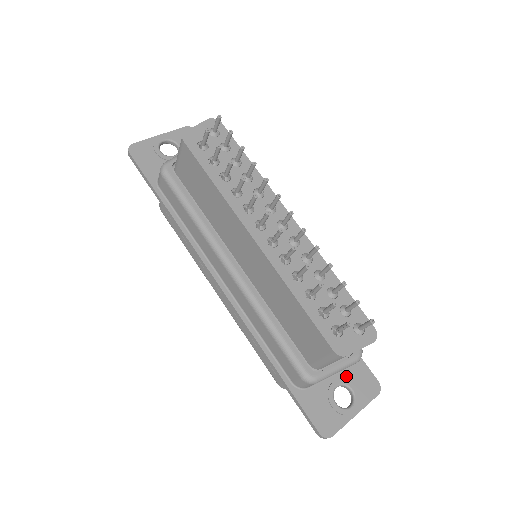
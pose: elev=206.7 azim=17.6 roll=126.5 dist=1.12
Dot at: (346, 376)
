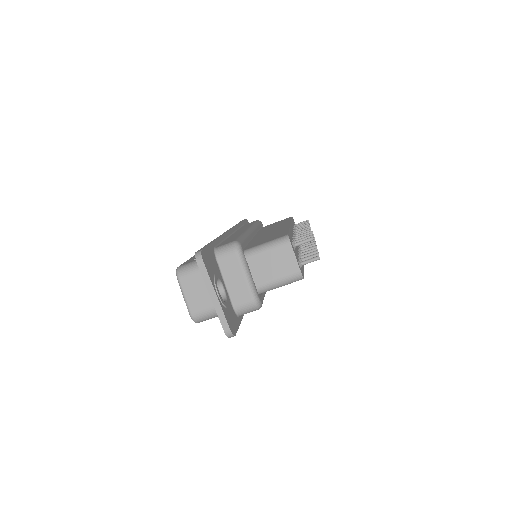
Dot at: (229, 302)
